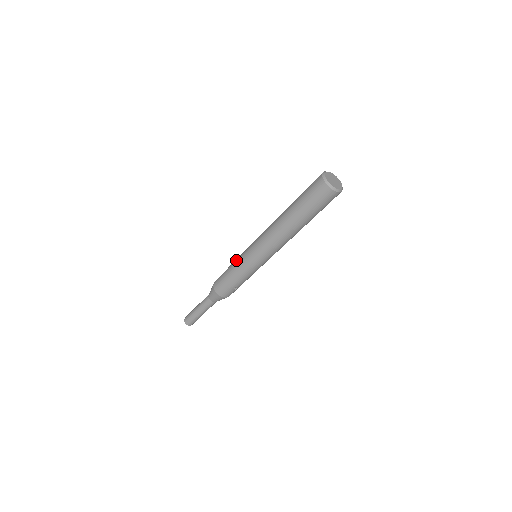
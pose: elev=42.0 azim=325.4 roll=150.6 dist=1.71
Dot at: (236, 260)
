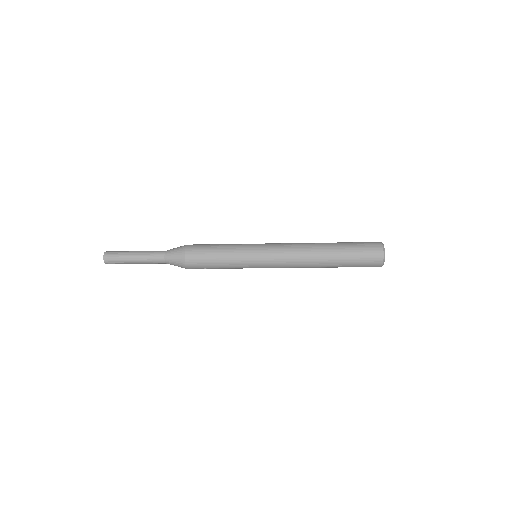
Dot at: (235, 246)
